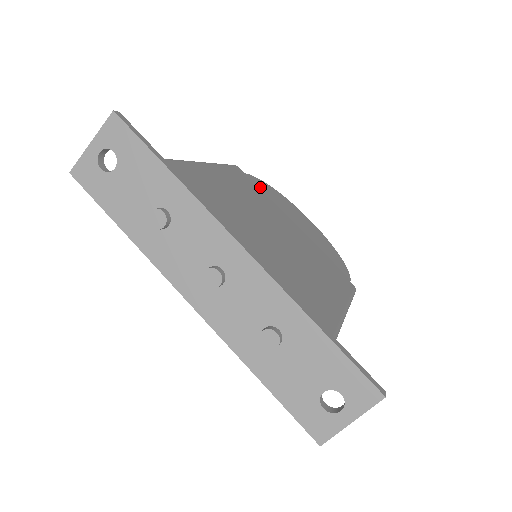
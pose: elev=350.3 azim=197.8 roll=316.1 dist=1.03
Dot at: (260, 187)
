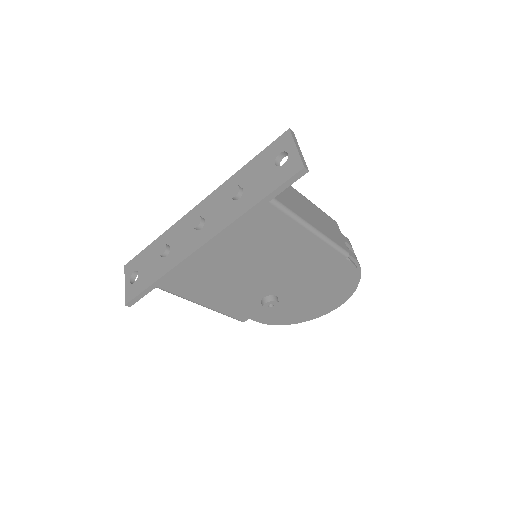
Dot at: occluded
